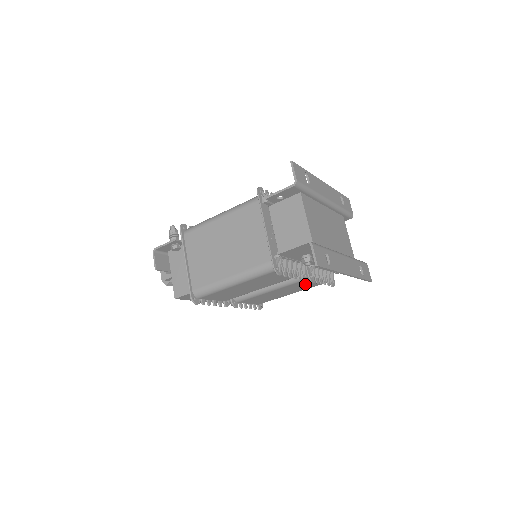
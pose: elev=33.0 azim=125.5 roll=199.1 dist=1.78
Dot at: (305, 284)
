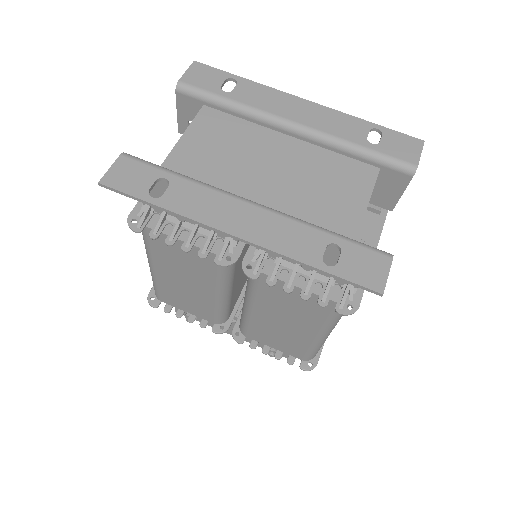
Dot at: (289, 300)
